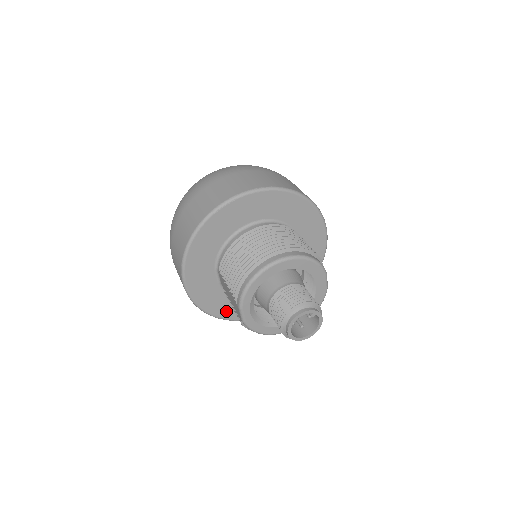
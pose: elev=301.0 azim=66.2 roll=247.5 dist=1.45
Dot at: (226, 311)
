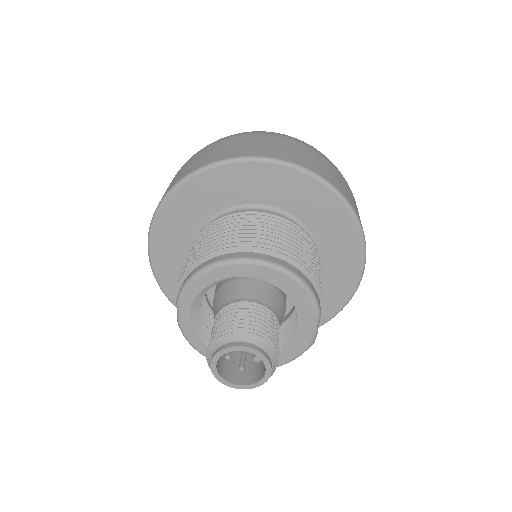
Dot at: occluded
